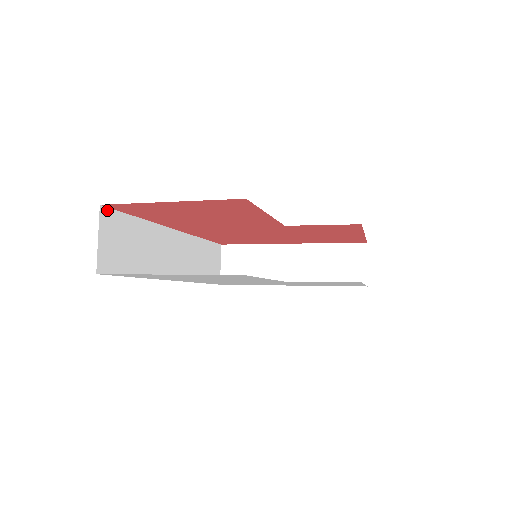
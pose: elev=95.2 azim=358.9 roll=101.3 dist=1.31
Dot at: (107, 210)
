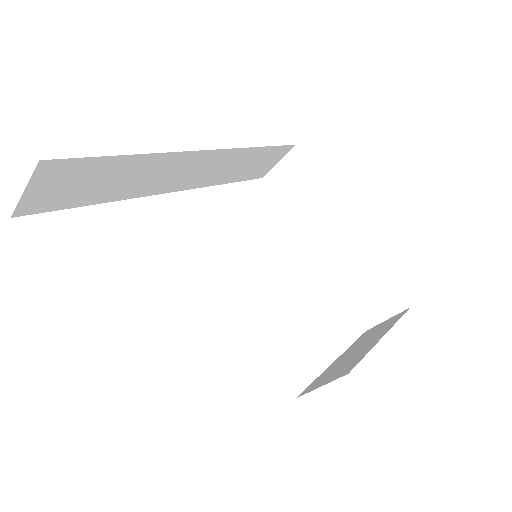
Dot at: (56, 161)
